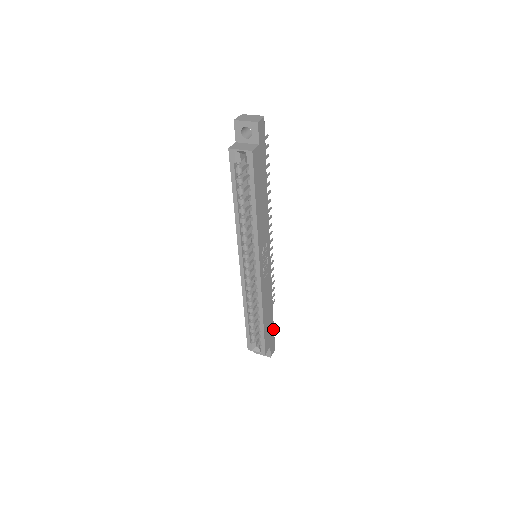
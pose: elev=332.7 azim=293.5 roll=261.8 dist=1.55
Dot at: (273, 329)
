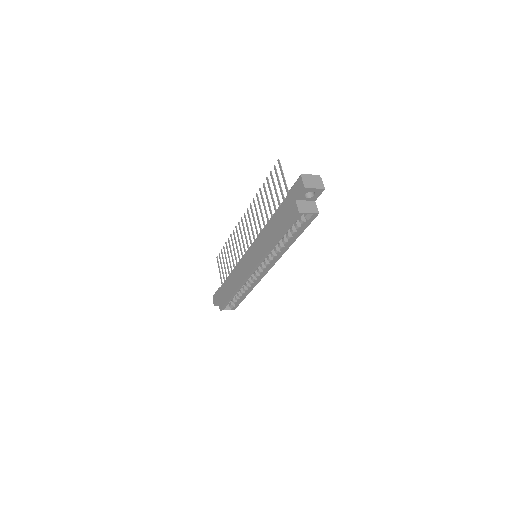
Dot at: occluded
